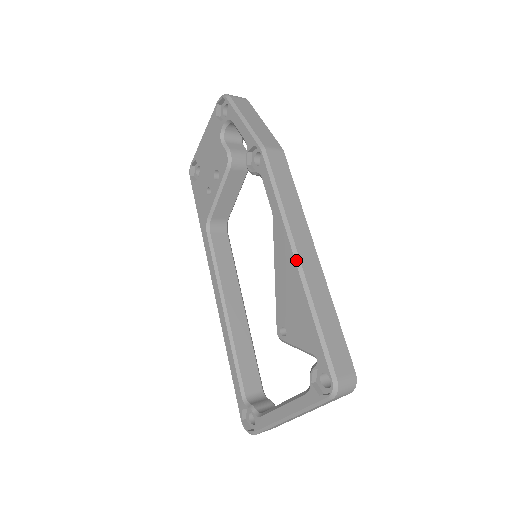
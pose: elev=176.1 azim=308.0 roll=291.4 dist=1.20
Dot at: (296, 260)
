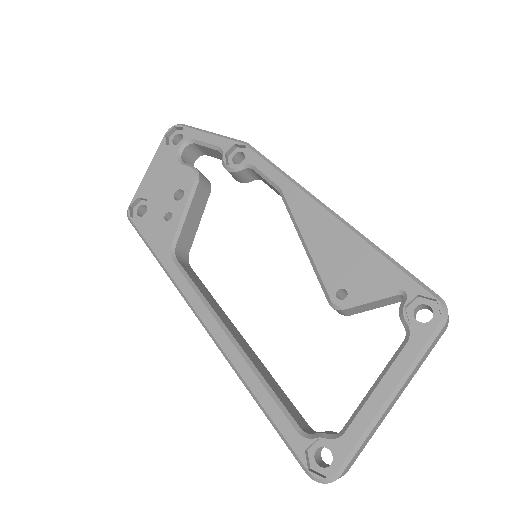
Dot at: (331, 212)
